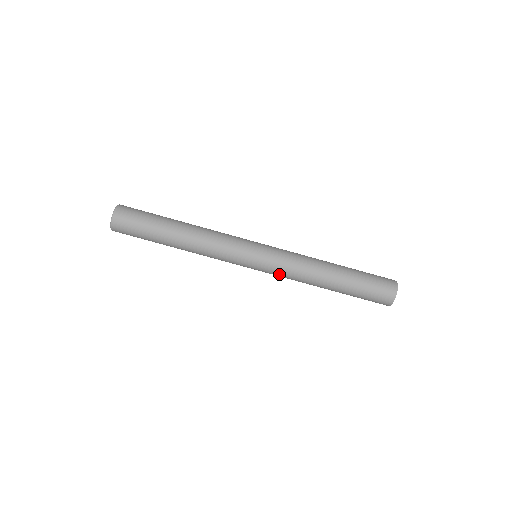
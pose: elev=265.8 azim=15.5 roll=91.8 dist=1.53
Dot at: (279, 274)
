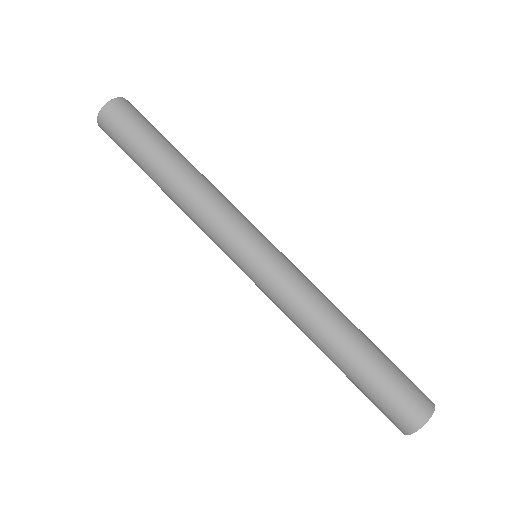
Dot at: (275, 292)
